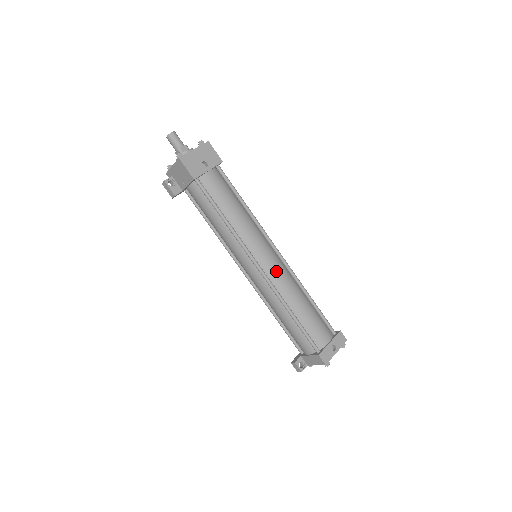
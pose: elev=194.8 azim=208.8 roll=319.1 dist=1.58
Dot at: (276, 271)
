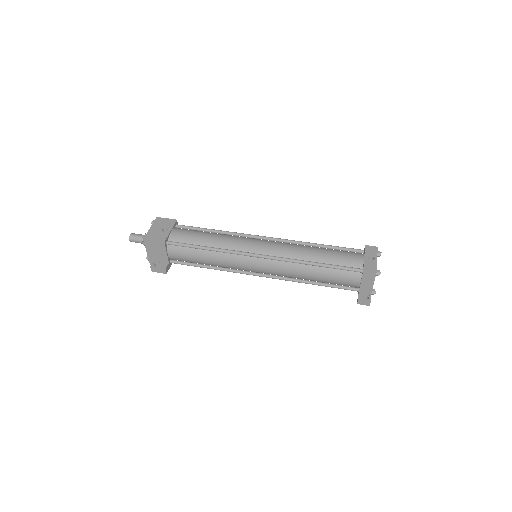
Dot at: (275, 248)
